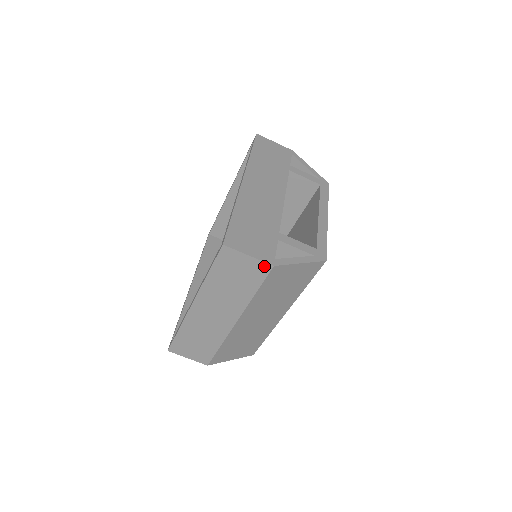
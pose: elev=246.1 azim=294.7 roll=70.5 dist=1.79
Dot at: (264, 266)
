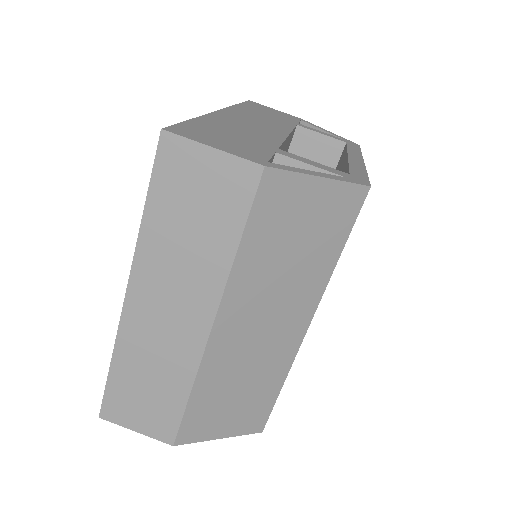
Dot at: (246, 170)
